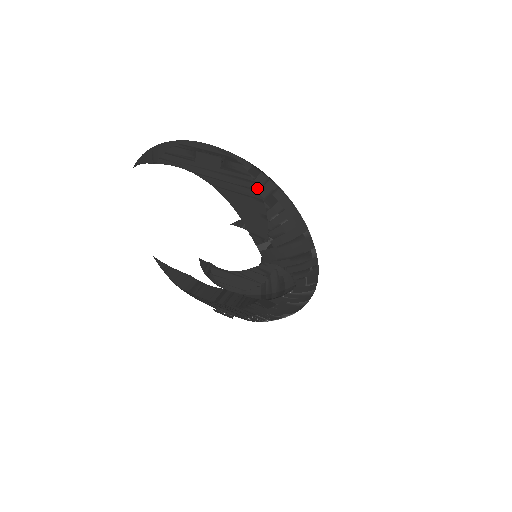
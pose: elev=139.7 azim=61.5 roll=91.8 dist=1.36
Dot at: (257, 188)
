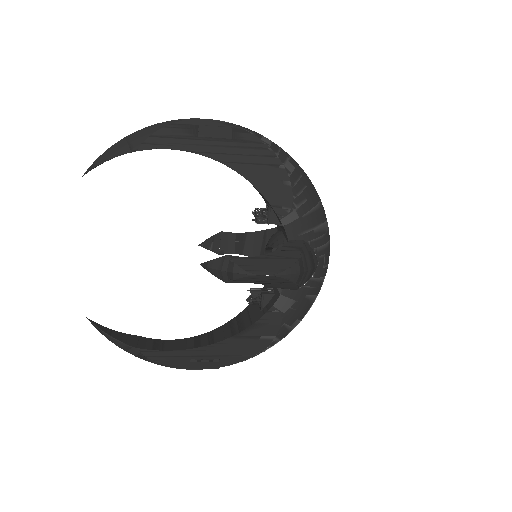
Dot at: (275, 154)
